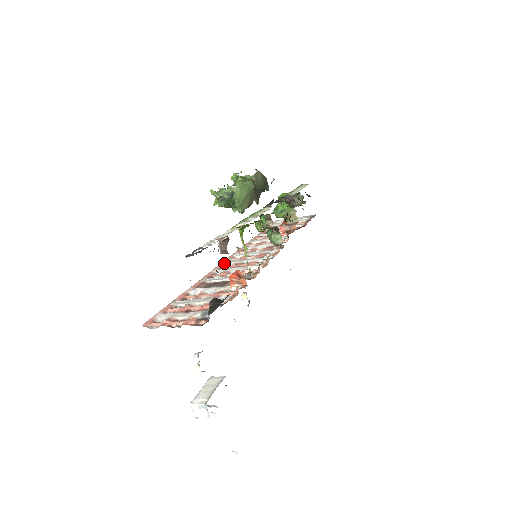
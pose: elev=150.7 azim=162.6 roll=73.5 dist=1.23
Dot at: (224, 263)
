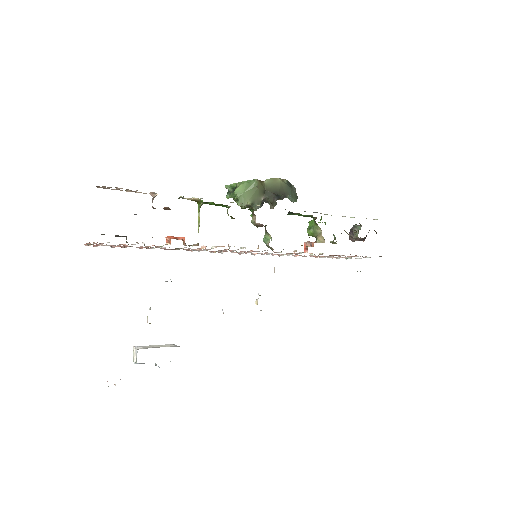
Dot at: (222, 251)
